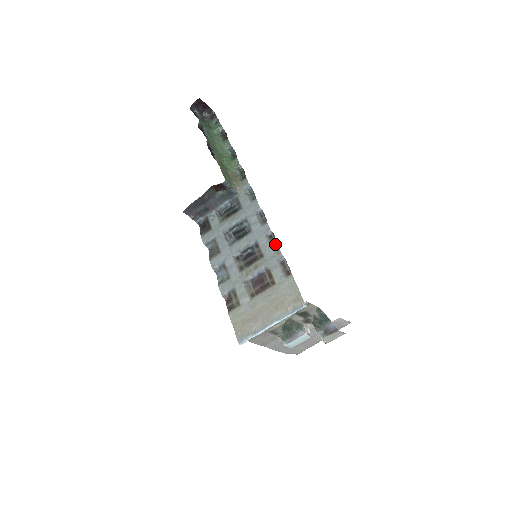
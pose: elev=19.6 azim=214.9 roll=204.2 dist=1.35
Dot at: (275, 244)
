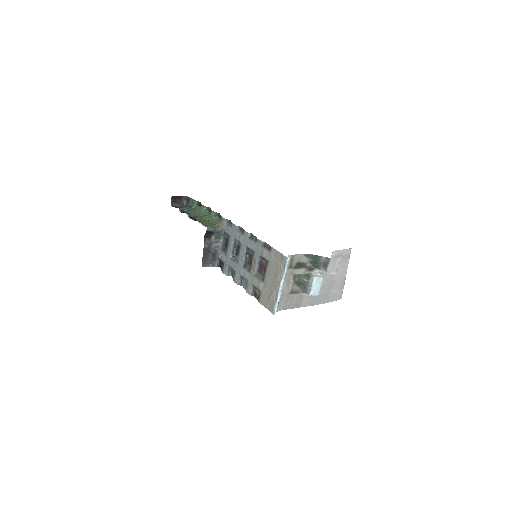
Dot at: (255, 239)
